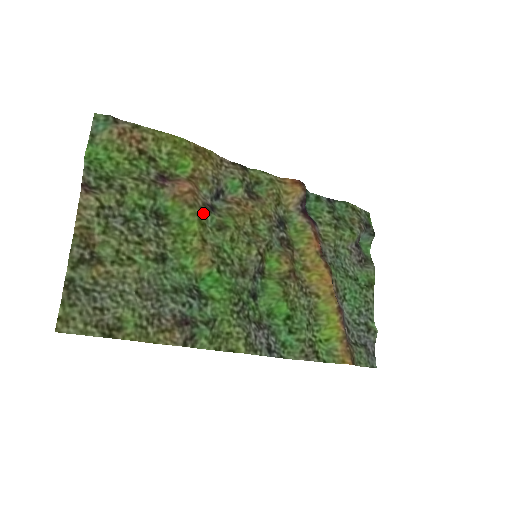
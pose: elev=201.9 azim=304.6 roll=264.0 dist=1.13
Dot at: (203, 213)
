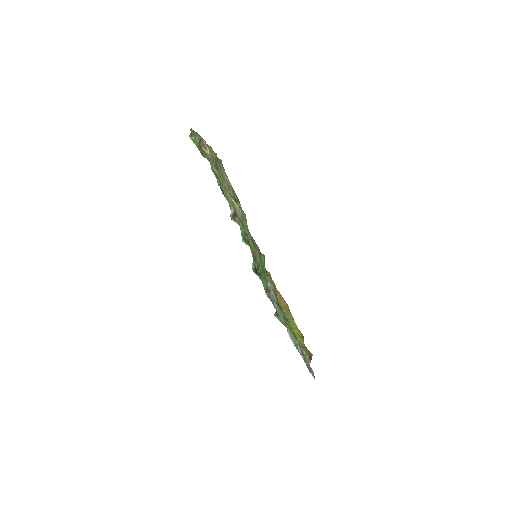
Dot at: occluded
